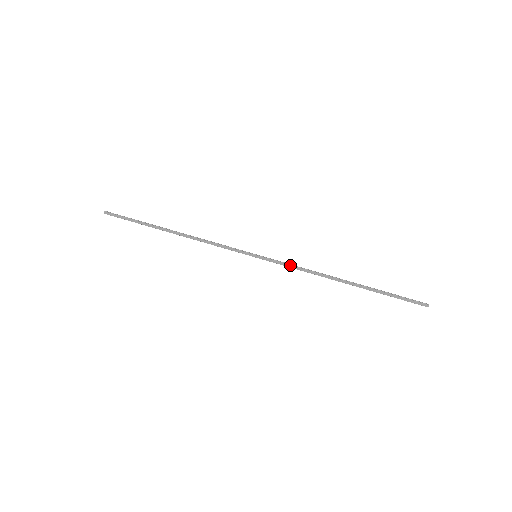
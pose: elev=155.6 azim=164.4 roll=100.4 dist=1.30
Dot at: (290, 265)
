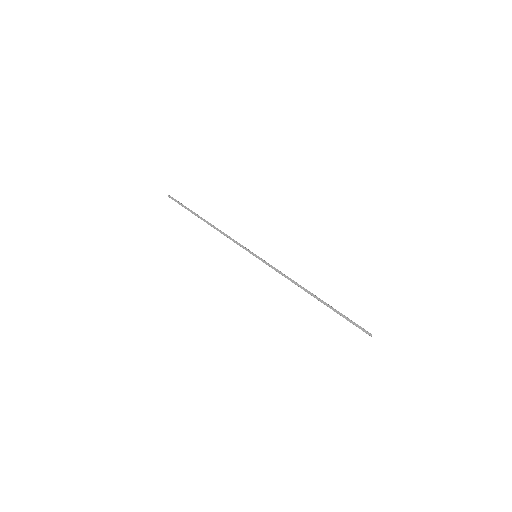
Dot at: (278, 270)
